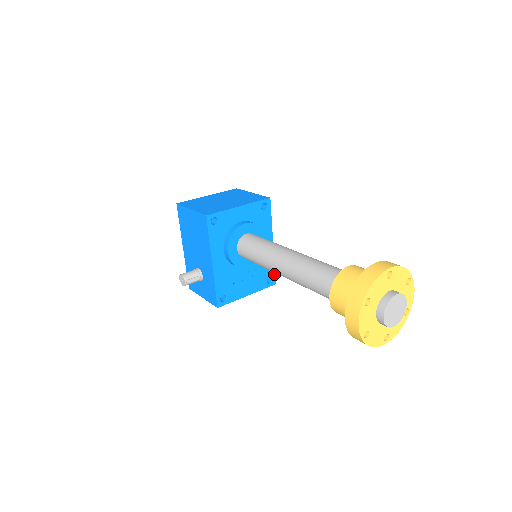
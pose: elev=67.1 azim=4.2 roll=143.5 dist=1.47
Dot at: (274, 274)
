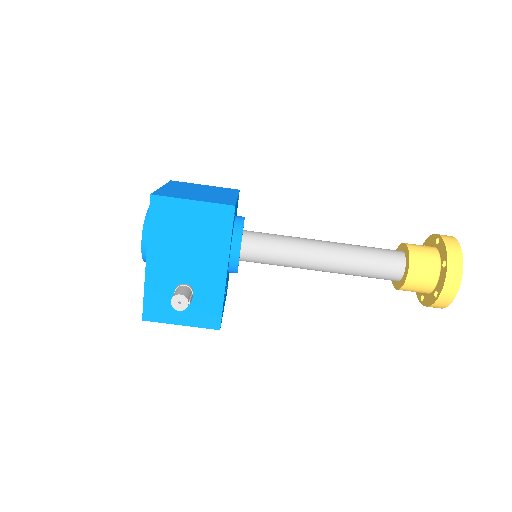
Dot at: occluded
